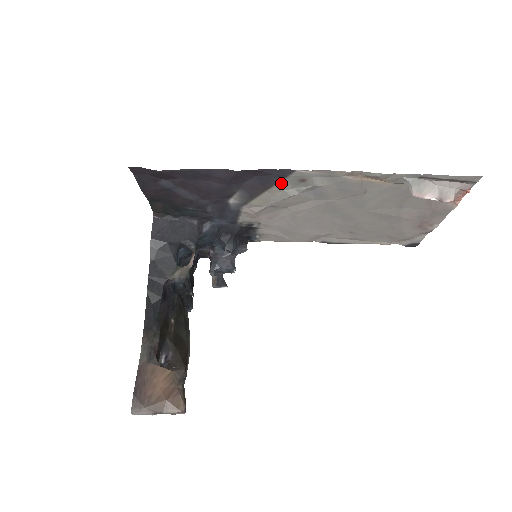
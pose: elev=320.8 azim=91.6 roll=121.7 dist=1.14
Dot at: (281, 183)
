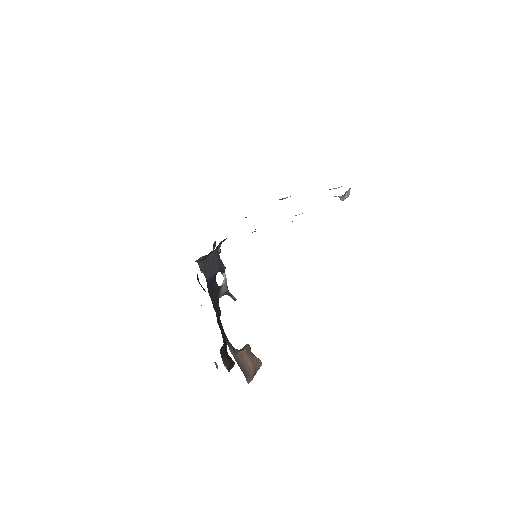
Dot at: occluded
